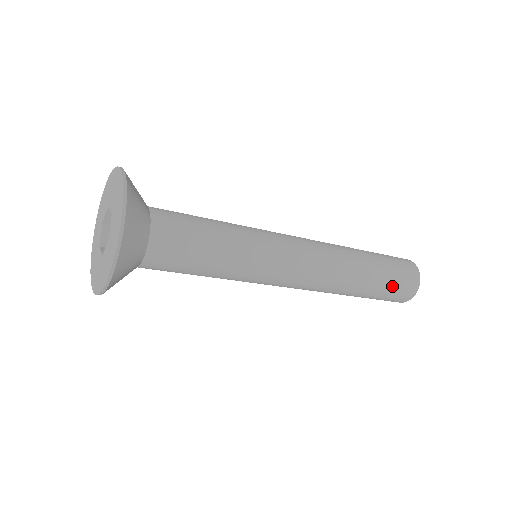
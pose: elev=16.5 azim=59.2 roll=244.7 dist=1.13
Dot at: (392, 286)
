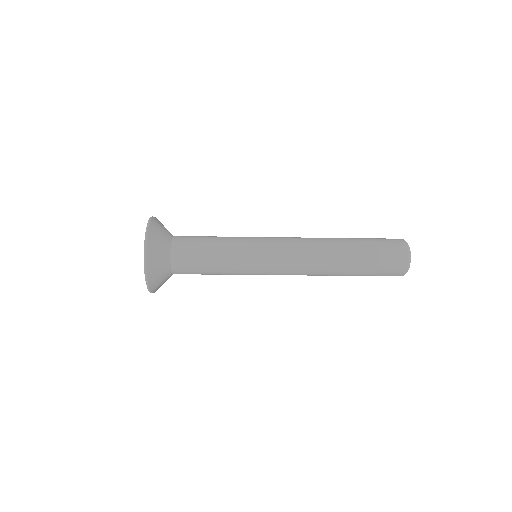
Dot at: (377, 263)
